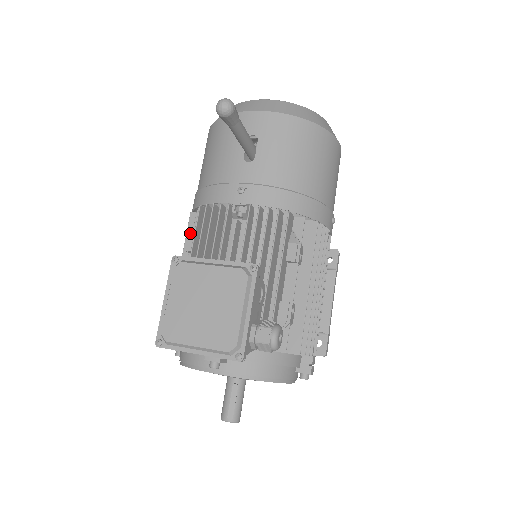
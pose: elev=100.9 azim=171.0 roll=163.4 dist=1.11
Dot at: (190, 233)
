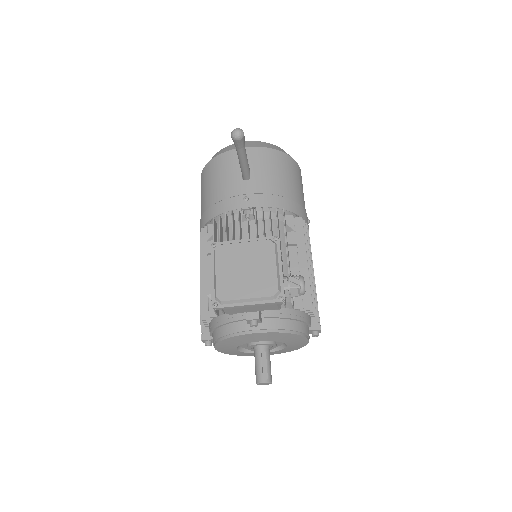
Dot at: (204, 243)
